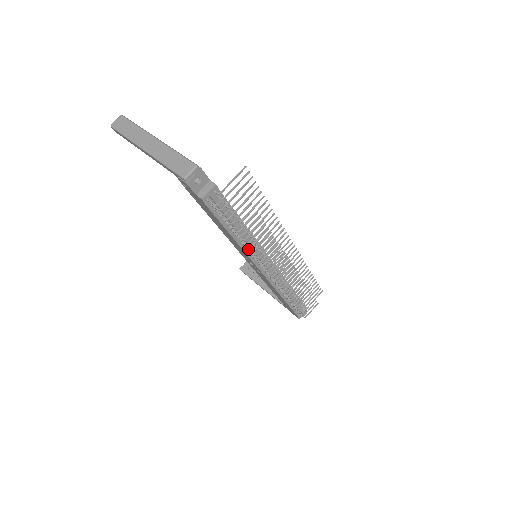
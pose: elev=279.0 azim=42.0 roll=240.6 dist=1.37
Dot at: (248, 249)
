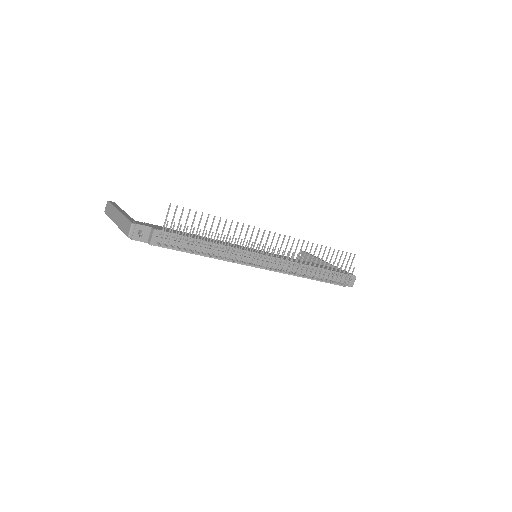
Dot at: occluded
